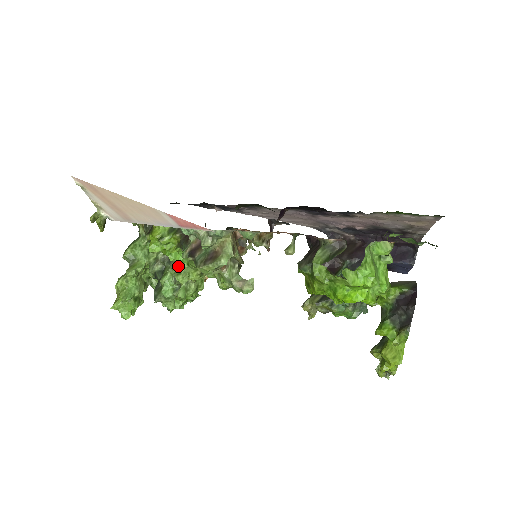
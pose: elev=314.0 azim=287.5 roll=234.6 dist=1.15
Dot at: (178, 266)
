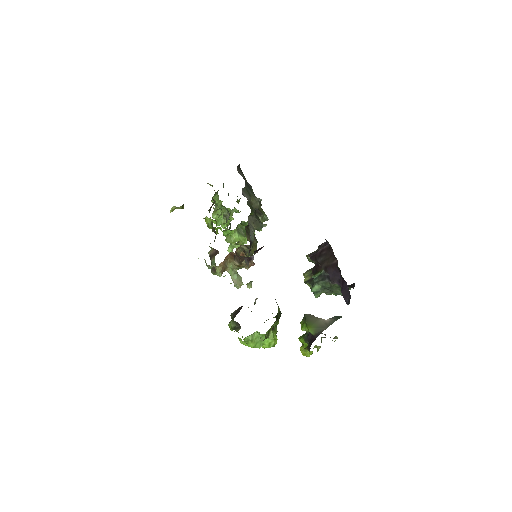
Dot at: occluded
